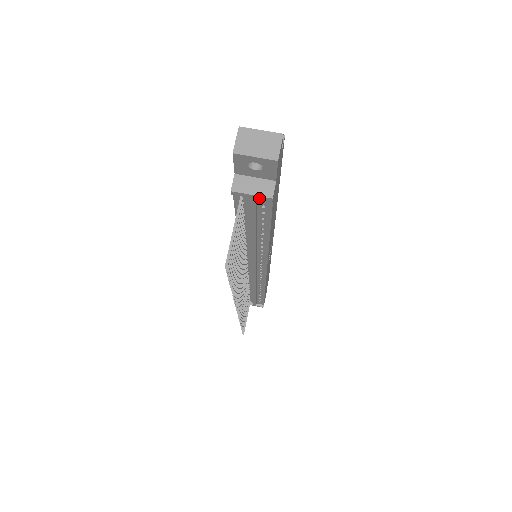
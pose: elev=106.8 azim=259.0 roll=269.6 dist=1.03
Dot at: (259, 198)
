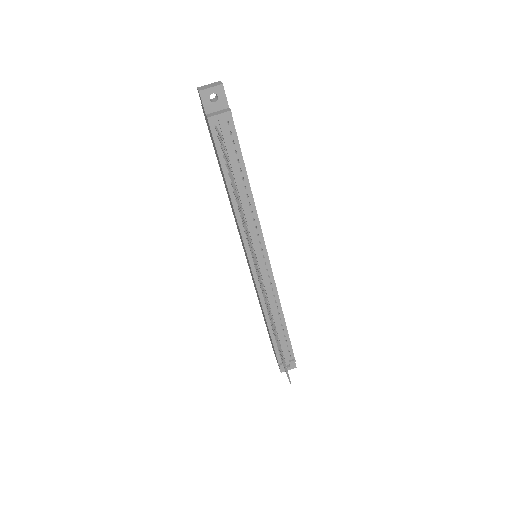
Dot at: (224, 116)
